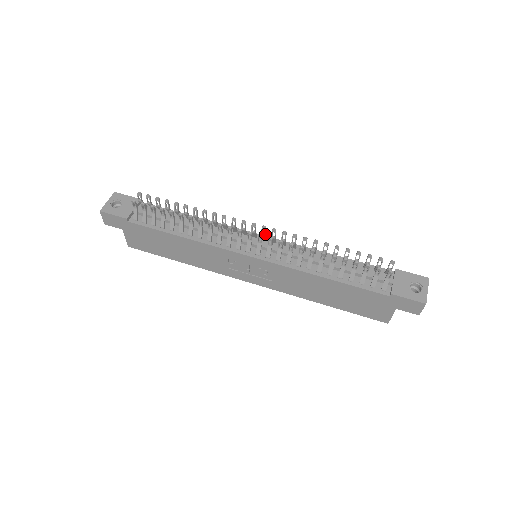
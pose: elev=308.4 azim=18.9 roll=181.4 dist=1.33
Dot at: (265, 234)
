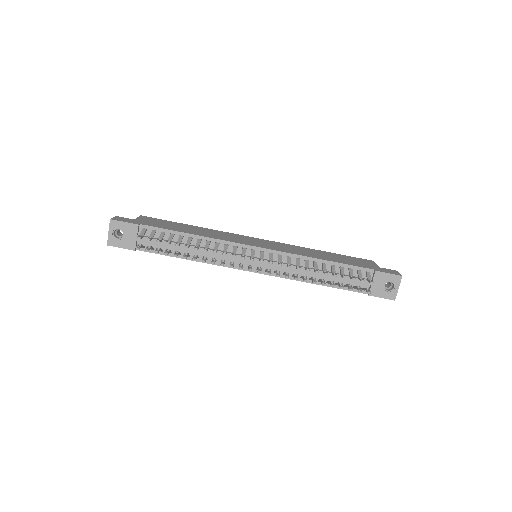
Dot at: occluded
